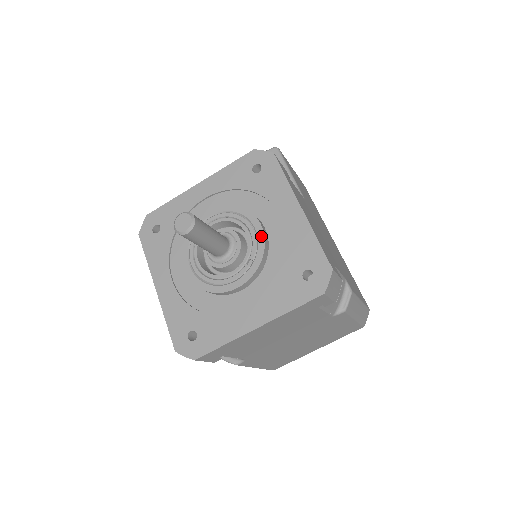
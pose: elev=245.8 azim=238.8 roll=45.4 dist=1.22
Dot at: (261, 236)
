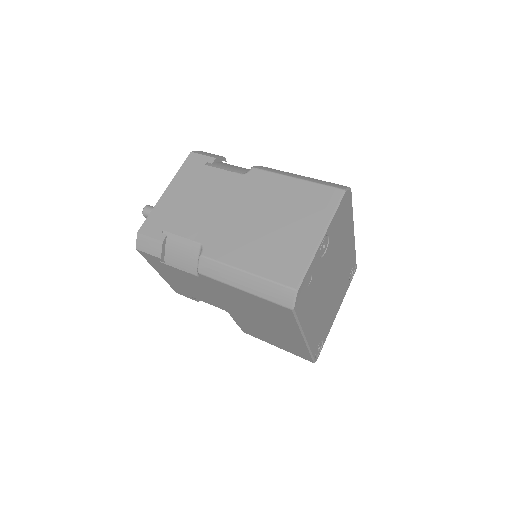
Dot at: occluded
